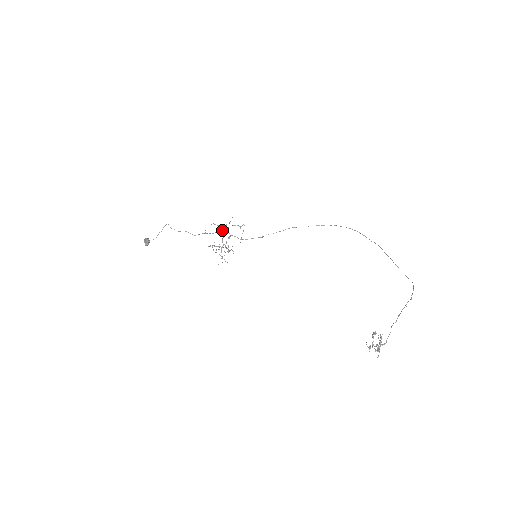
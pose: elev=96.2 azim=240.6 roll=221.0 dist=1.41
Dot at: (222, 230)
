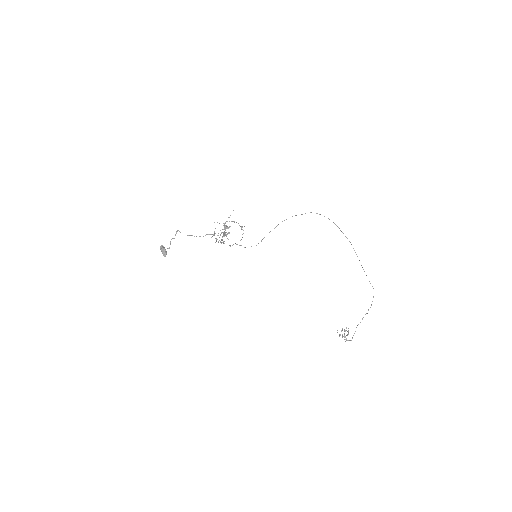
Dot at: occluded
